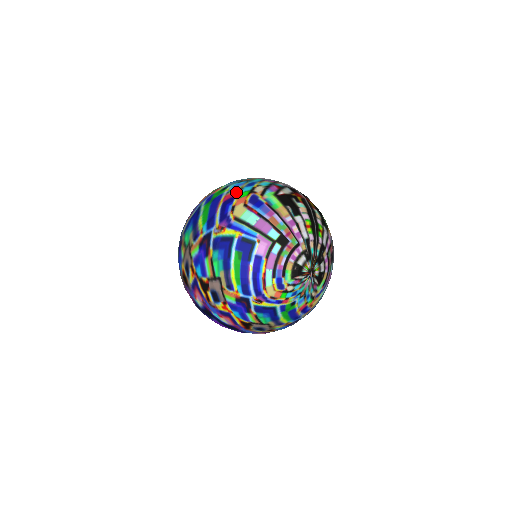
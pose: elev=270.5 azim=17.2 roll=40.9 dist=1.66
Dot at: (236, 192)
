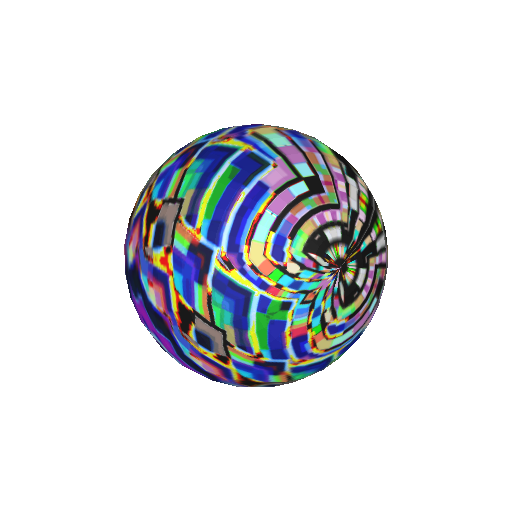
Dot at: occluded
